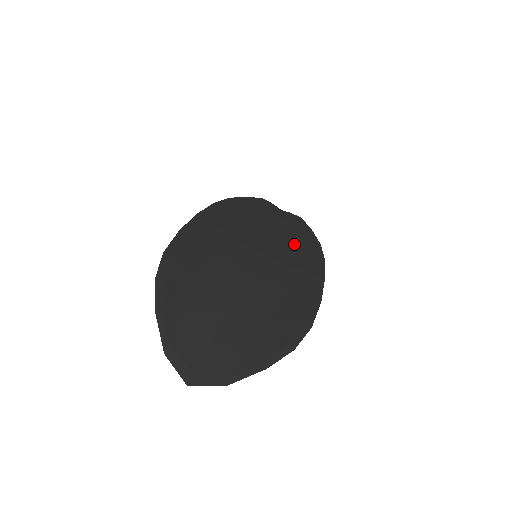
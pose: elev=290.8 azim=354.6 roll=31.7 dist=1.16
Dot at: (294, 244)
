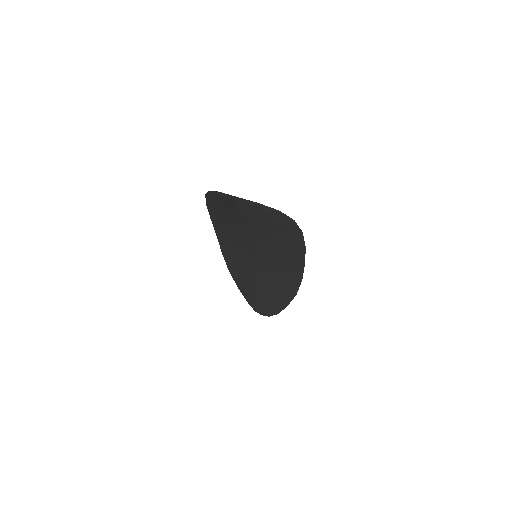
Dot at: (279, 278)
